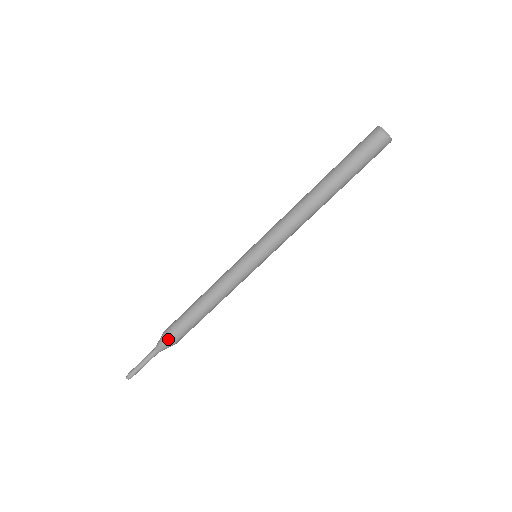
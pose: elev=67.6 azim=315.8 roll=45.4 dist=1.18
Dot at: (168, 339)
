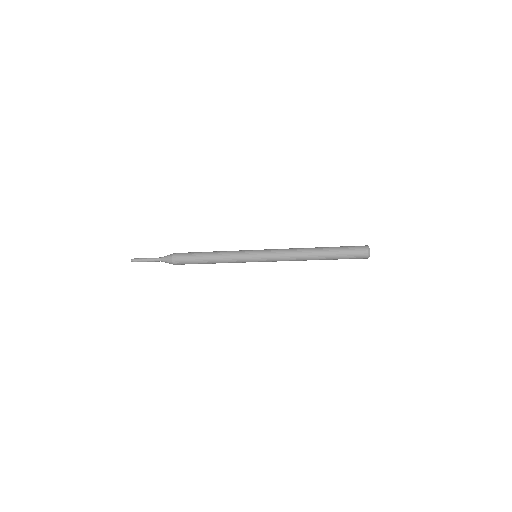
Dot at: occluded
